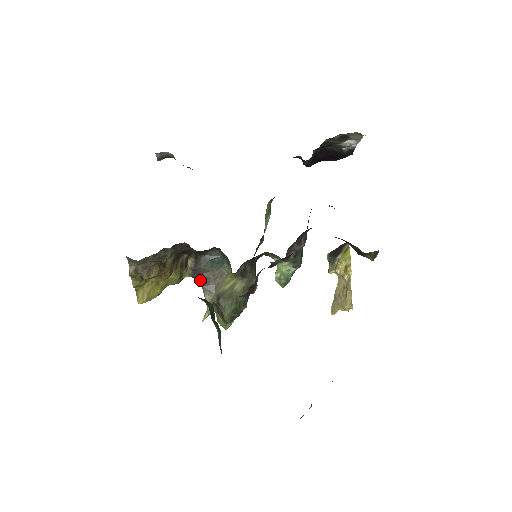
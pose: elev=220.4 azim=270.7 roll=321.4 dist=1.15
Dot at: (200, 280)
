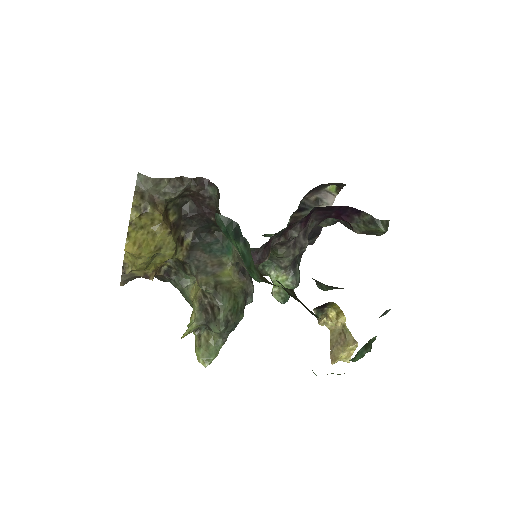
Dot at: (195, 264)
